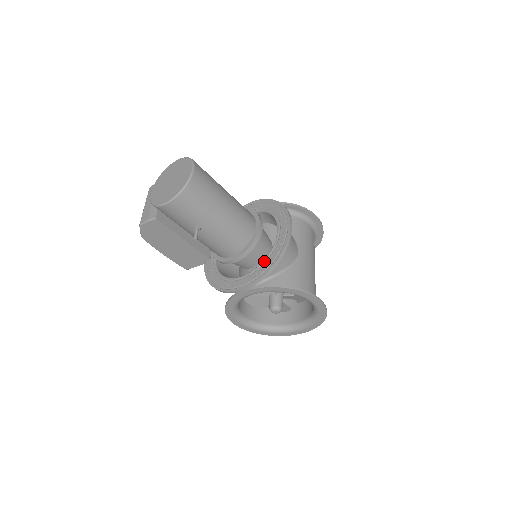
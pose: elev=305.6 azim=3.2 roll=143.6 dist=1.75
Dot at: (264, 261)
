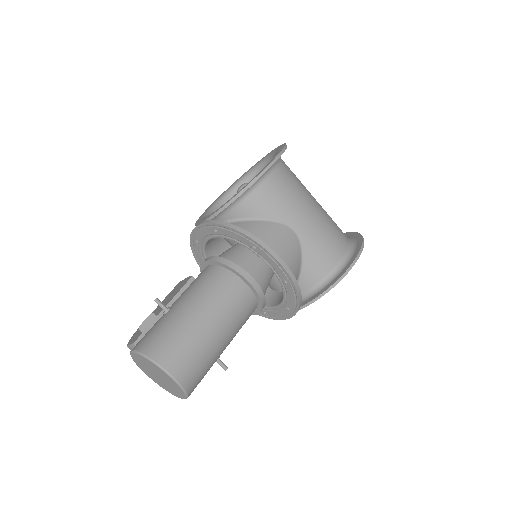
Dot at: (285, 298)
